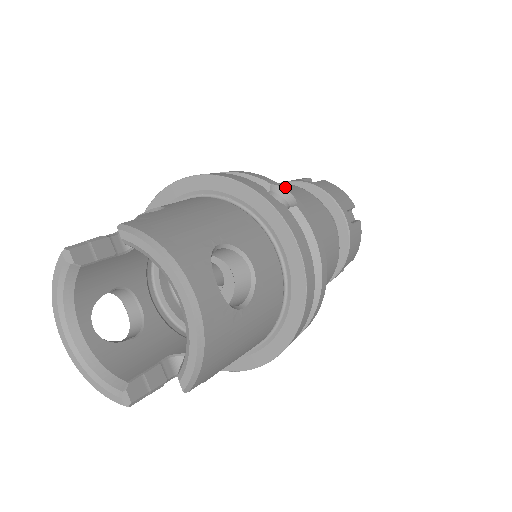
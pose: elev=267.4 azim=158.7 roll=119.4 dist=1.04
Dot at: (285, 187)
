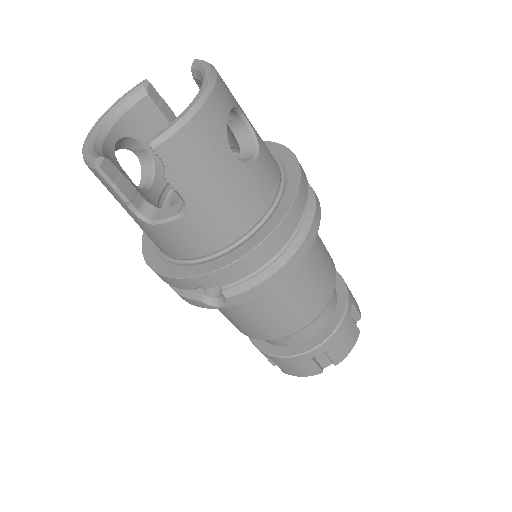
Dot at: occluded
